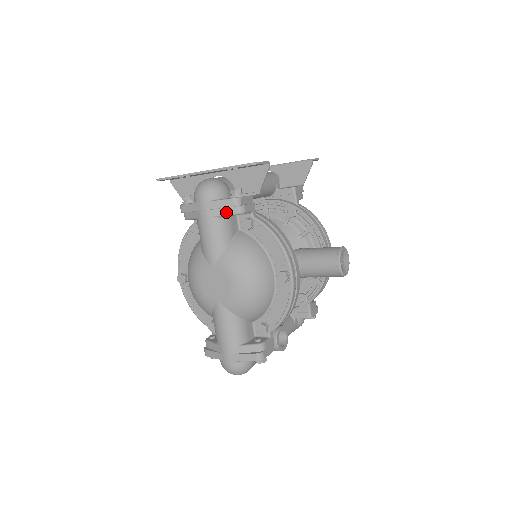
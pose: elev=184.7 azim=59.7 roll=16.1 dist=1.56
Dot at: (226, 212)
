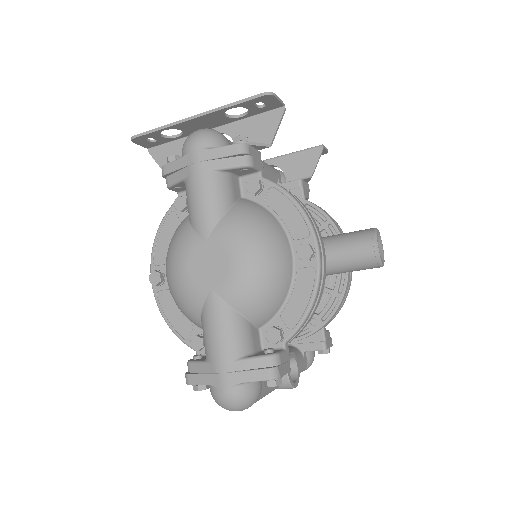
Dot at: (227, 164)
